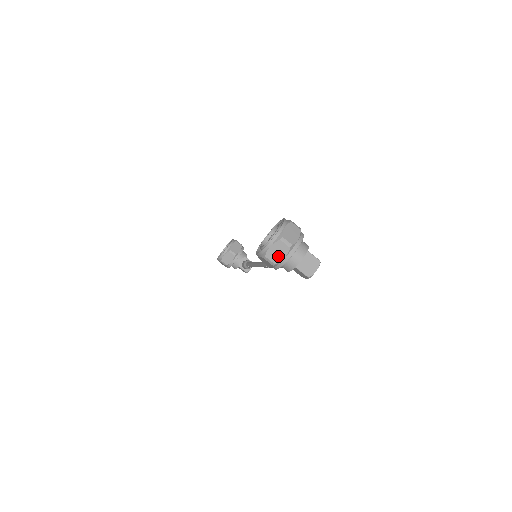
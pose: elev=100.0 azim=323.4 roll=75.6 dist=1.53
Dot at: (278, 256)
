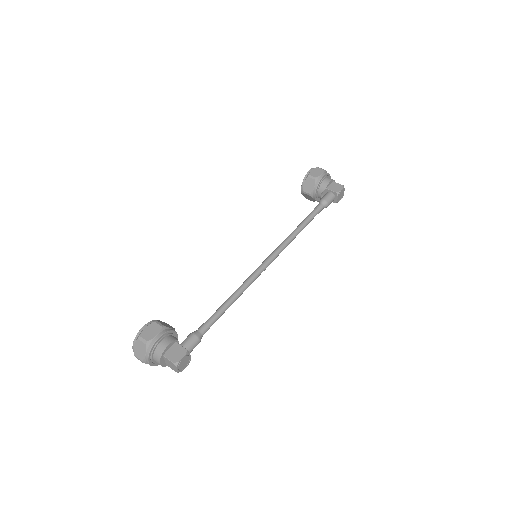
Dot at: occluded
